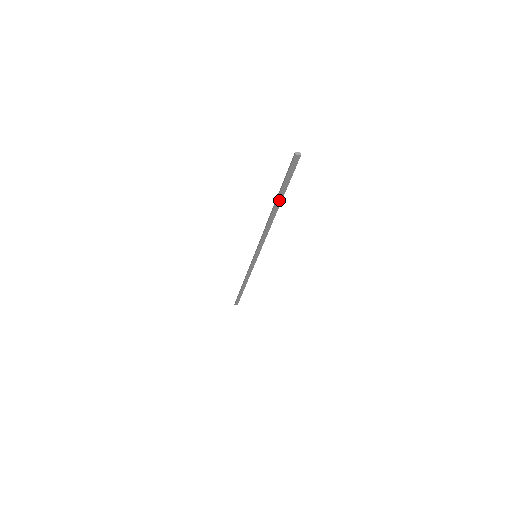
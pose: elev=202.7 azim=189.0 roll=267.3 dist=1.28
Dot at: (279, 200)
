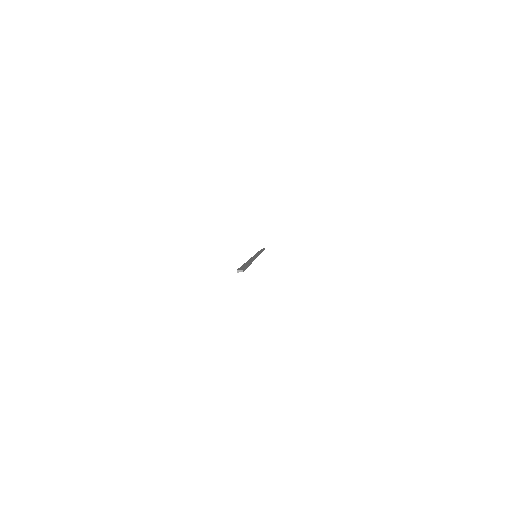
Dot at: occluded
